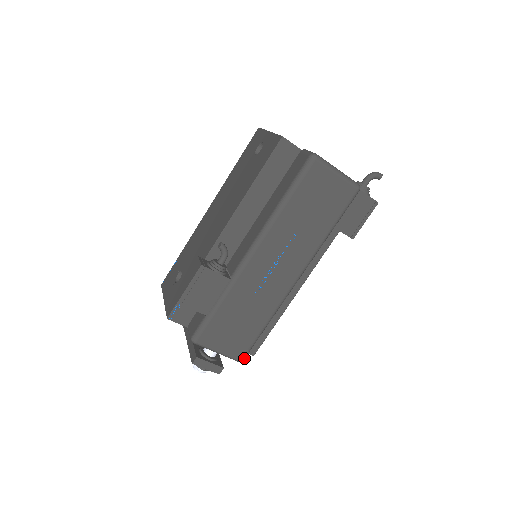
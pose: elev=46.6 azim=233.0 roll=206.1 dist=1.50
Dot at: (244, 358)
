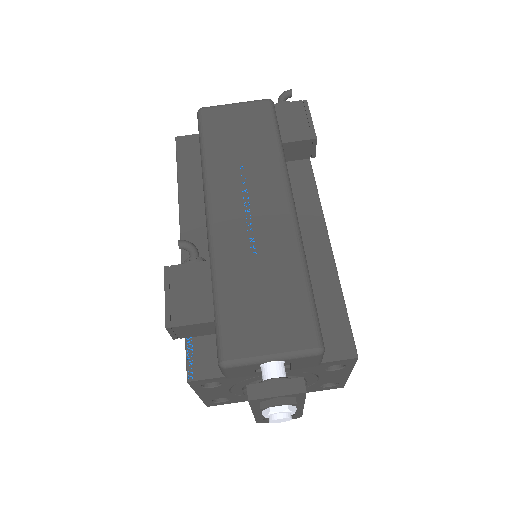
Dot at: (320, 342)
